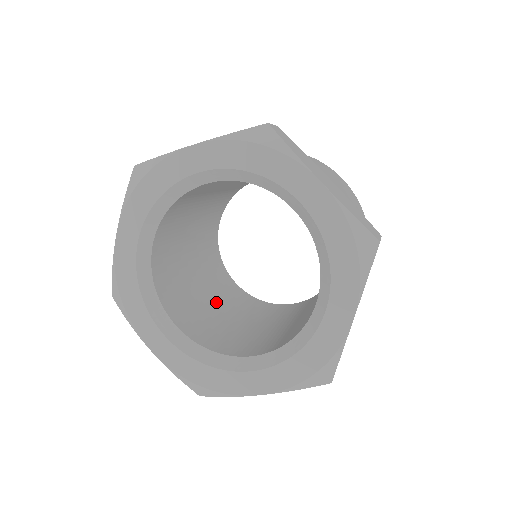
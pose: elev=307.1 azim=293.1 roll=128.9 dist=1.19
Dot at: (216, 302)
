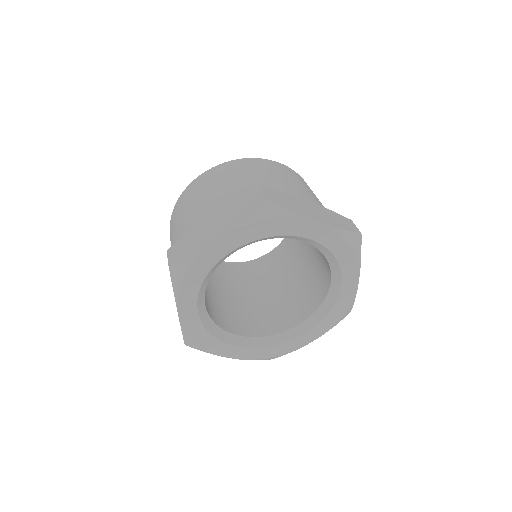
Dot at: (232, 292)
